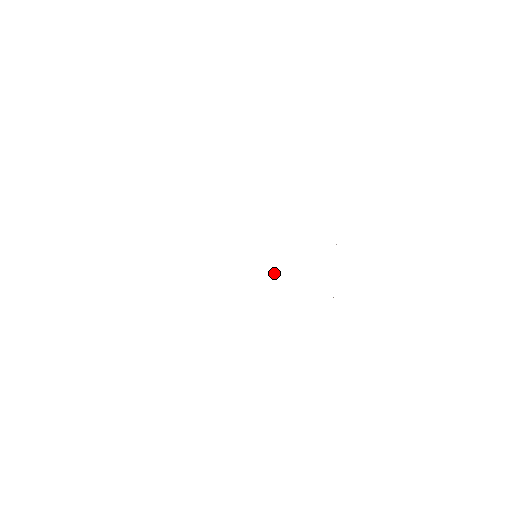
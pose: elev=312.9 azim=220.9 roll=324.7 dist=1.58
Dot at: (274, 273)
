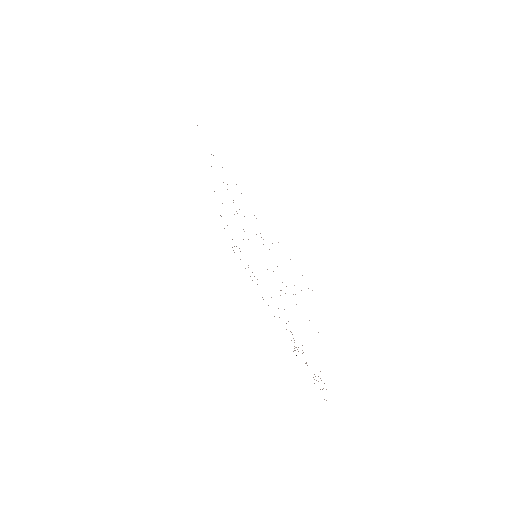
Dot at: occluded
